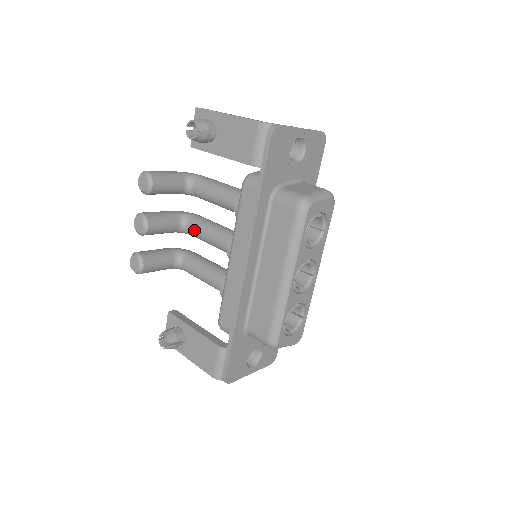
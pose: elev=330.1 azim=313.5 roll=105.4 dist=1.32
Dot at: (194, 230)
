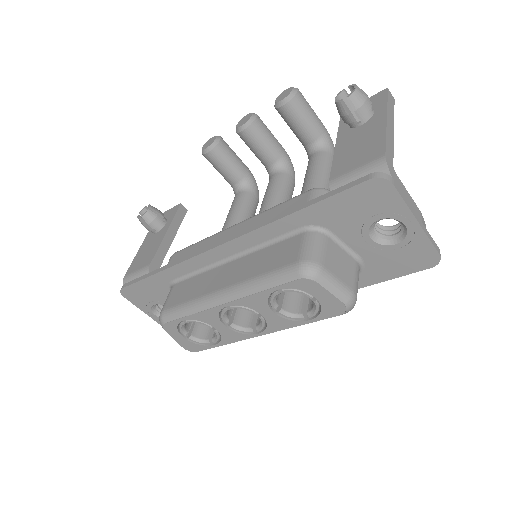
Dot at: (271, 182)
